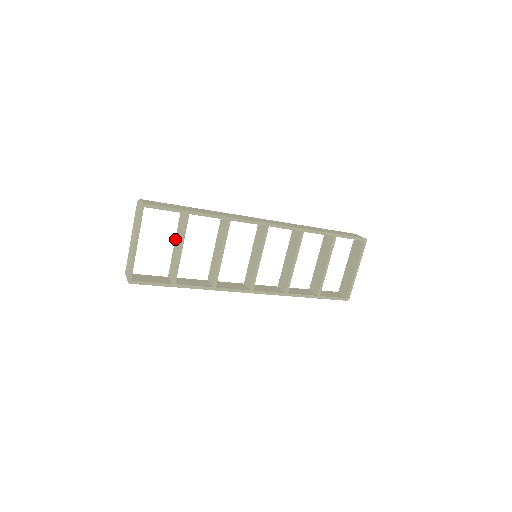
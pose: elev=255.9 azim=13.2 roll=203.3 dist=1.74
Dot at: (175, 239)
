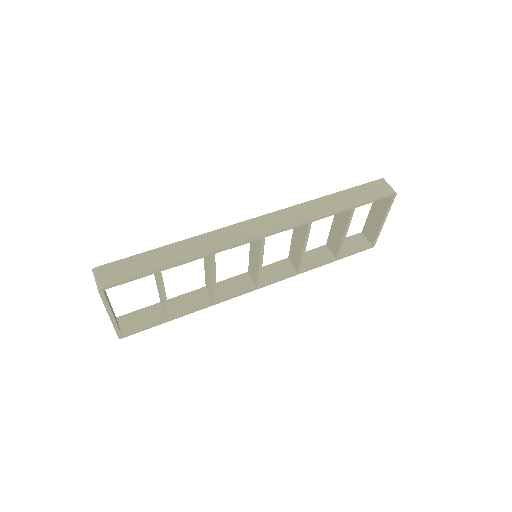
Dot at: occluded
